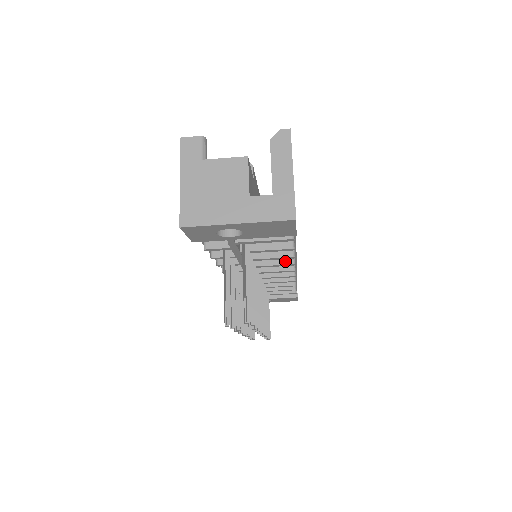
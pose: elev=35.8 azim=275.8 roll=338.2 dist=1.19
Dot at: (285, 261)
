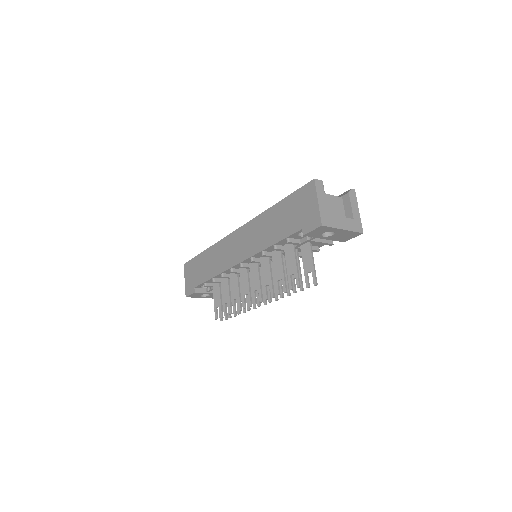
Dot at: occluded
